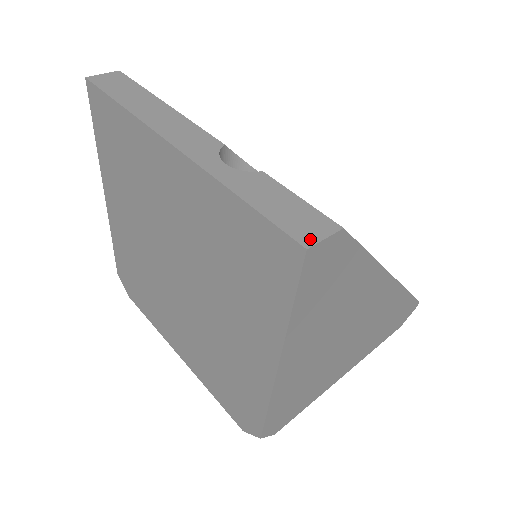
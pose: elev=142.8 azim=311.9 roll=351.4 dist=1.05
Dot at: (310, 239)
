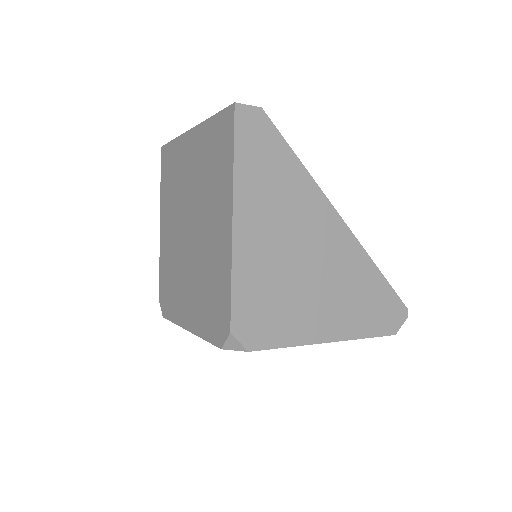
Dot at: (239, 105)
